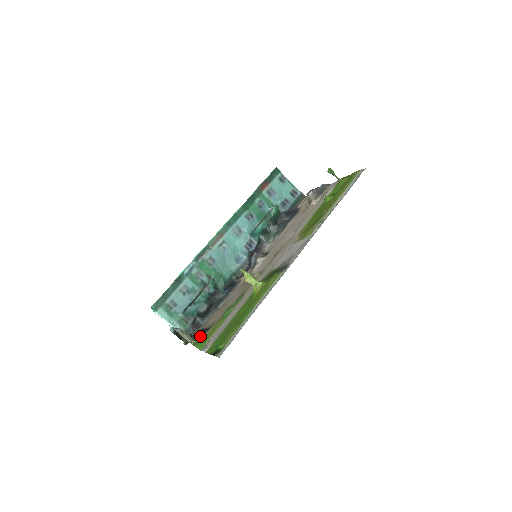
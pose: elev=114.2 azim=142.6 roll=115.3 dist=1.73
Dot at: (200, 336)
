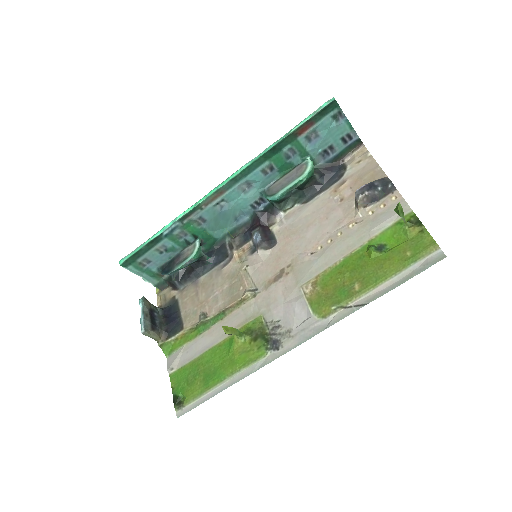
Dot at: (169, 336)
